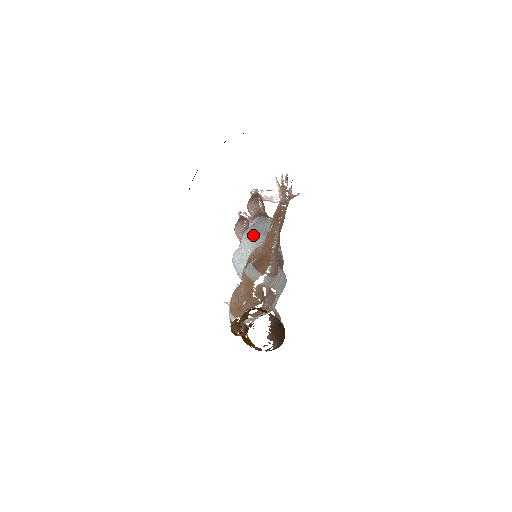
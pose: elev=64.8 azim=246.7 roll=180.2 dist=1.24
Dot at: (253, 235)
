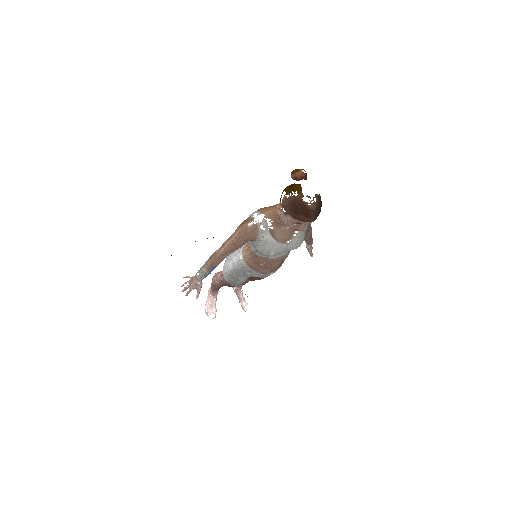
Dot at: occluded
